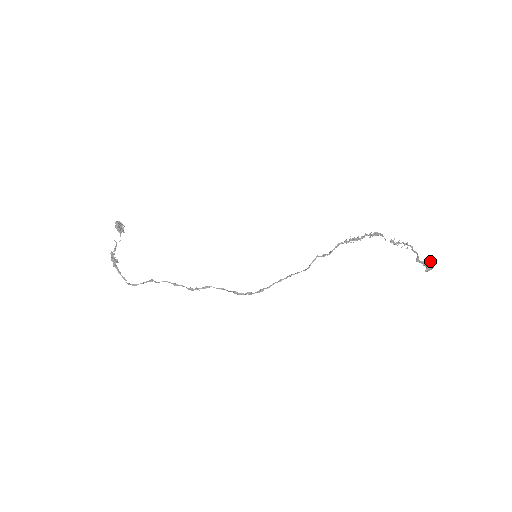
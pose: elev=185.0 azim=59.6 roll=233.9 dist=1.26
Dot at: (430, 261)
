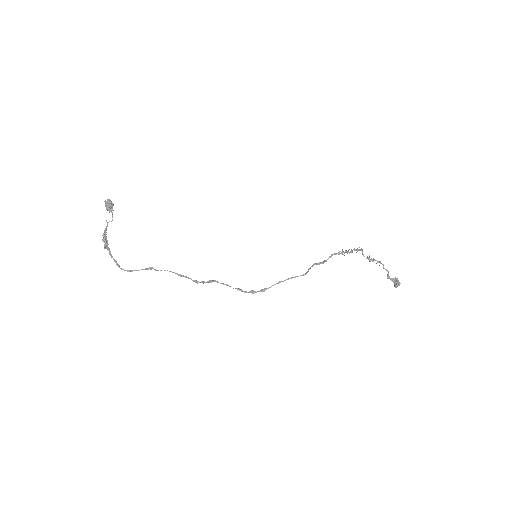
Dot at: (397, 279)
